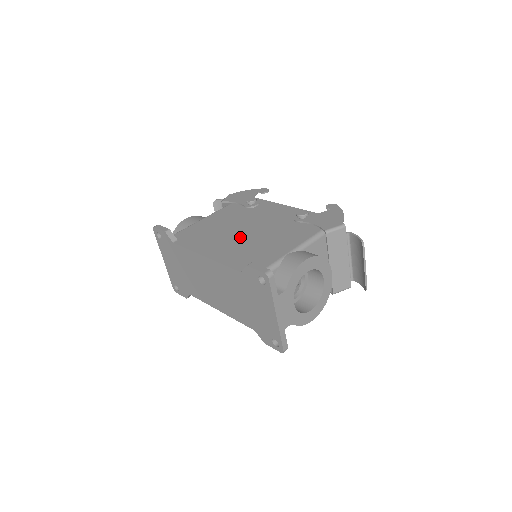
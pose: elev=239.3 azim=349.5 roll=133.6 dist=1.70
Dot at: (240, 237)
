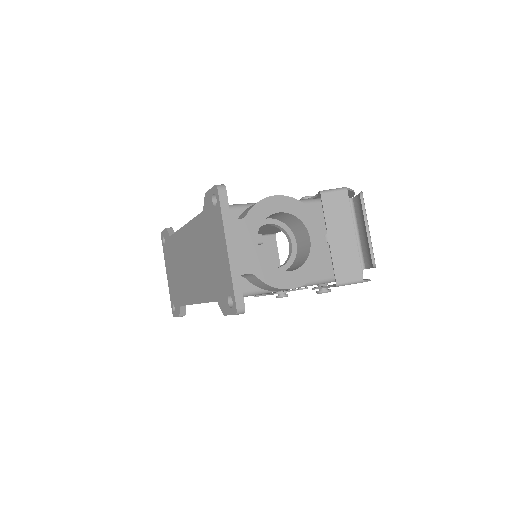
Dot at: occluded
